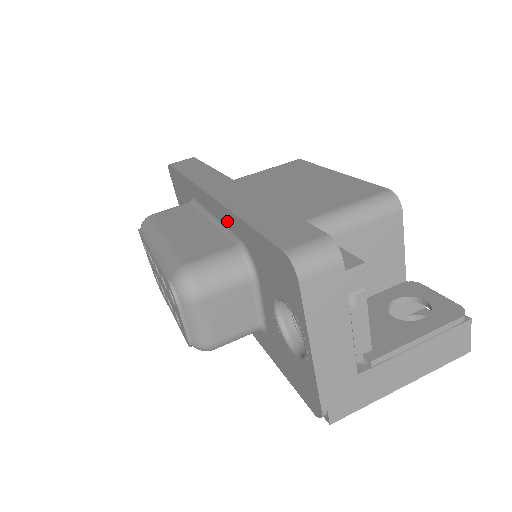
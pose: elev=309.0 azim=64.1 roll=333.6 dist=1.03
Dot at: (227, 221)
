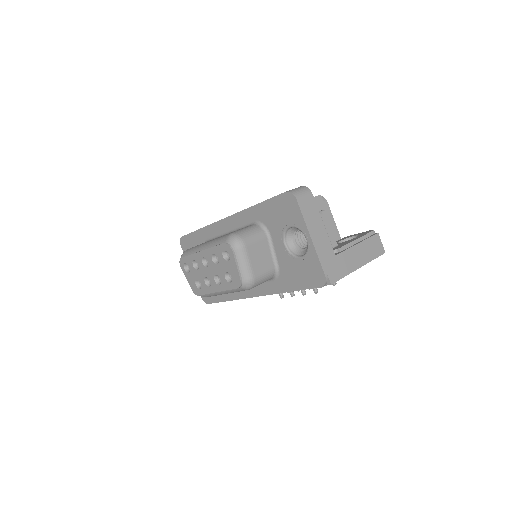
Dot at: (243, 220)
